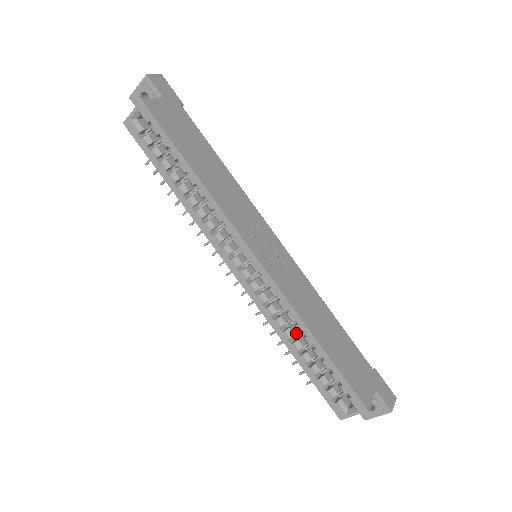
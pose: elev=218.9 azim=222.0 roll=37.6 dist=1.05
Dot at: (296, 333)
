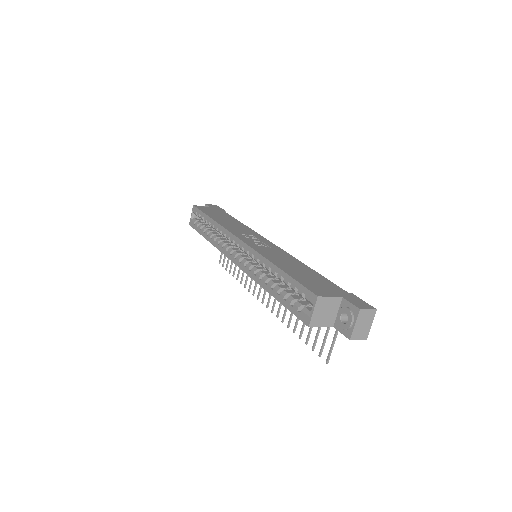
Dot at: (272, 279)
